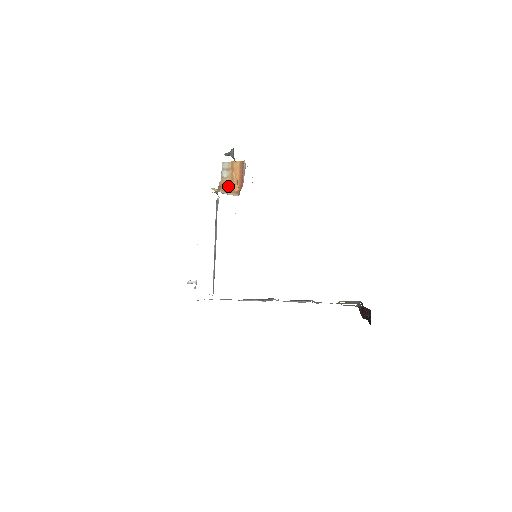
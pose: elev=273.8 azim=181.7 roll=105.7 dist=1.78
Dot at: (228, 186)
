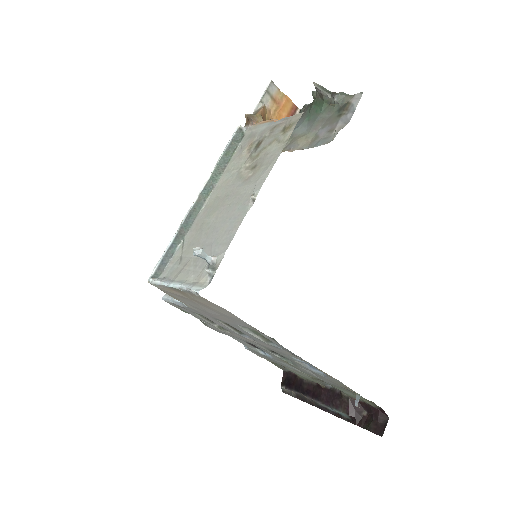
Dot at: occluded
